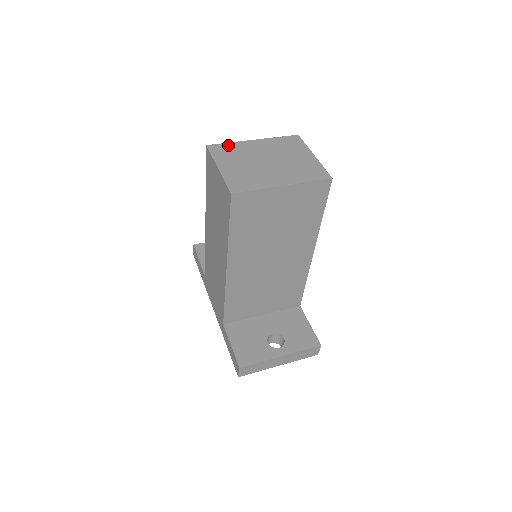
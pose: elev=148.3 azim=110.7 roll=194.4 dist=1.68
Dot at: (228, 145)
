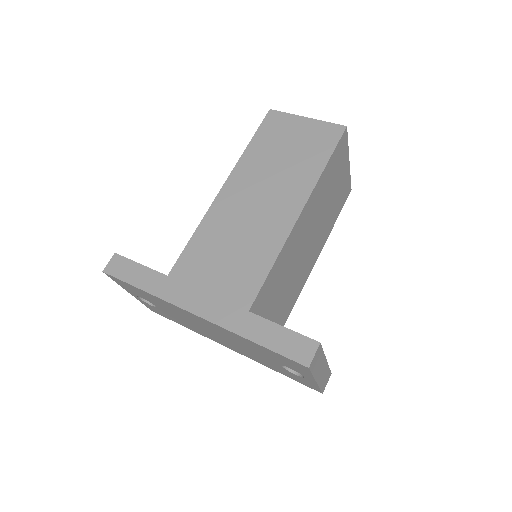
Dot at: occluded
